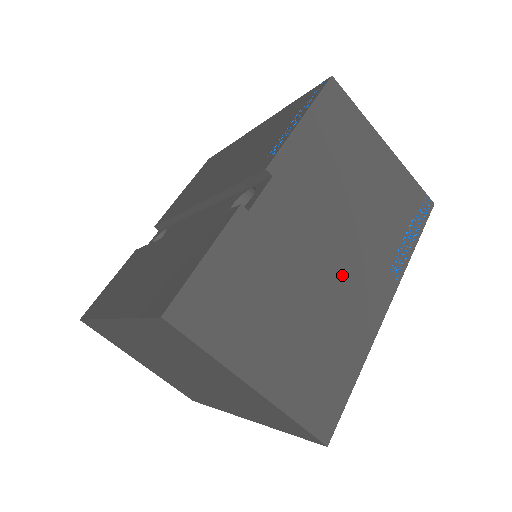
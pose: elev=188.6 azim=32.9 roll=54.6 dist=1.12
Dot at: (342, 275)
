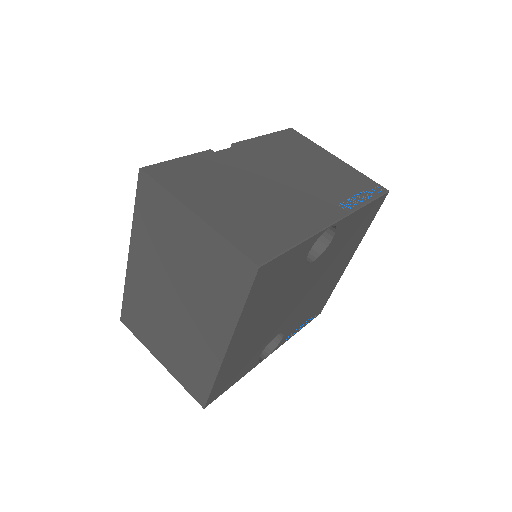
Dot at: (288, 194)
